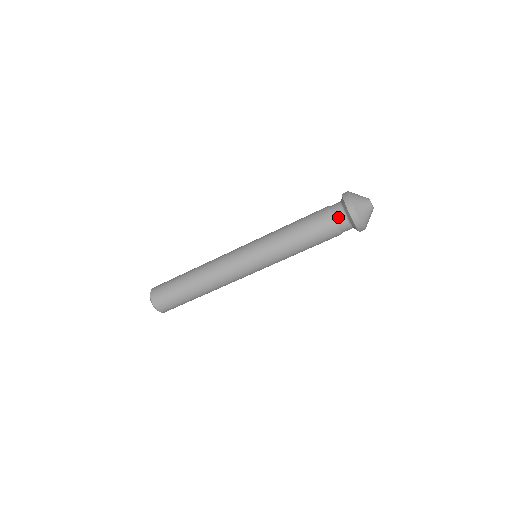
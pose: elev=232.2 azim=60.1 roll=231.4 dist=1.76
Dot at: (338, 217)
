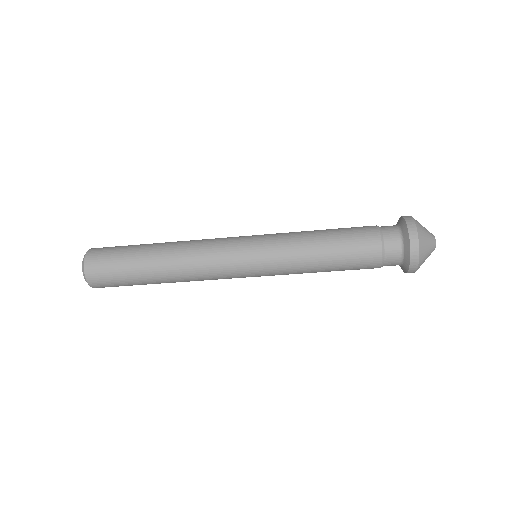
Dot at: (389, 233)
